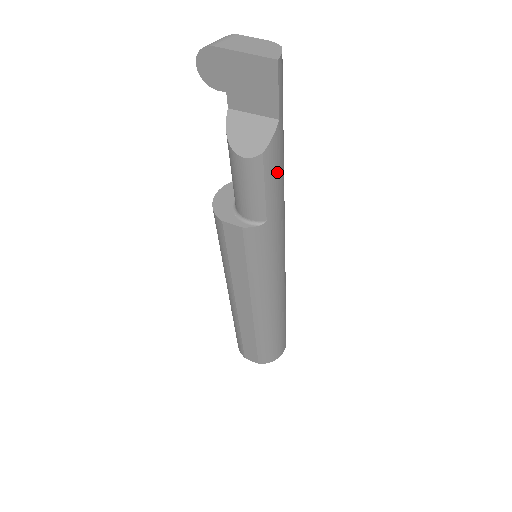
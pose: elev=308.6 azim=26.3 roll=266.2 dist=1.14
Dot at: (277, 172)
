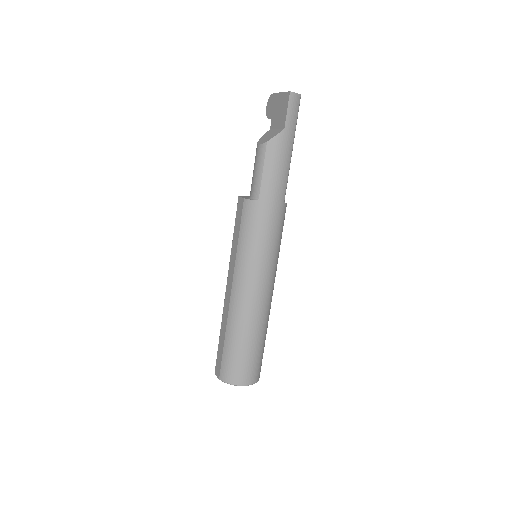
Dot at: (275, 165)
